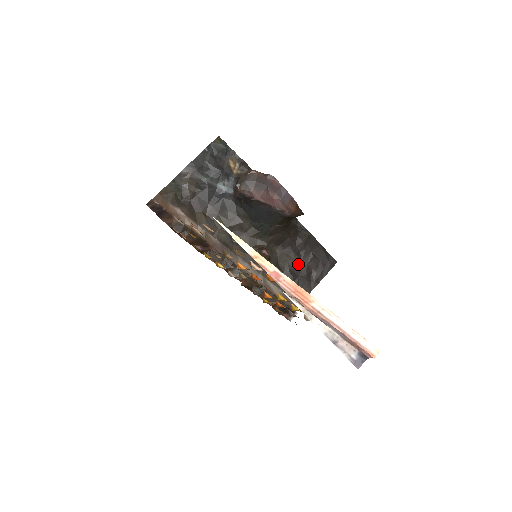
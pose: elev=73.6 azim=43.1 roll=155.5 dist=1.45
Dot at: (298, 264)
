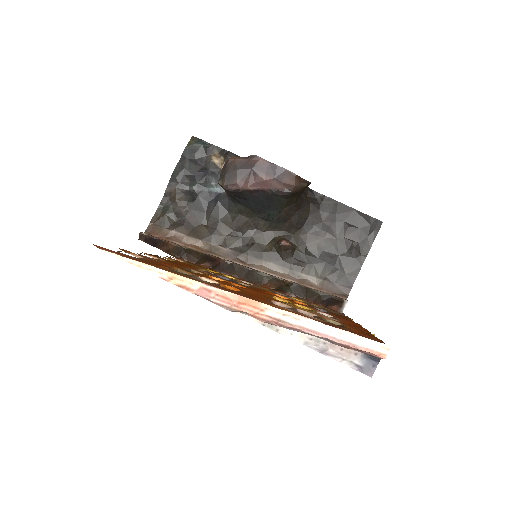
Dot at: (333, 242)
